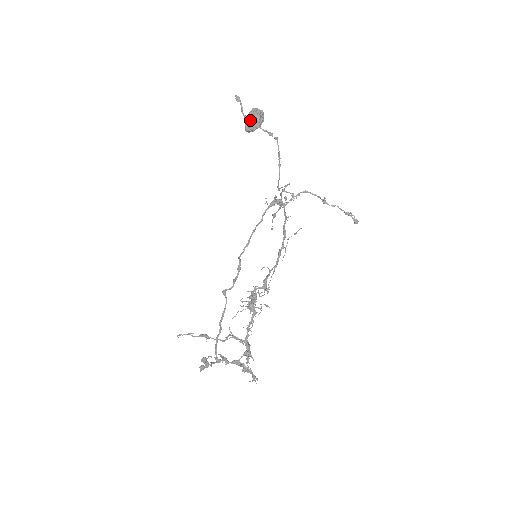
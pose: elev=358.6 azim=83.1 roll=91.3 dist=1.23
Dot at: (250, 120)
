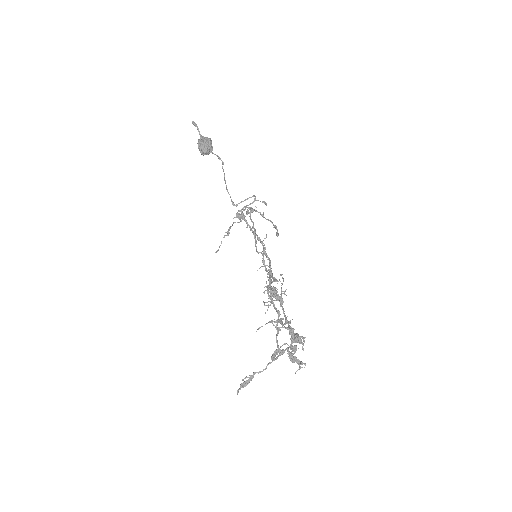
Dot at: (207, 144)
